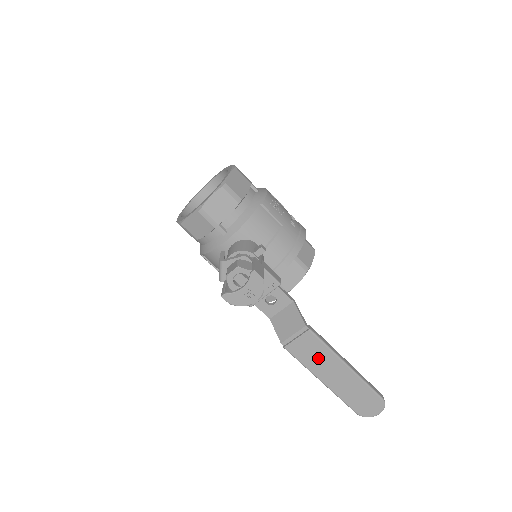
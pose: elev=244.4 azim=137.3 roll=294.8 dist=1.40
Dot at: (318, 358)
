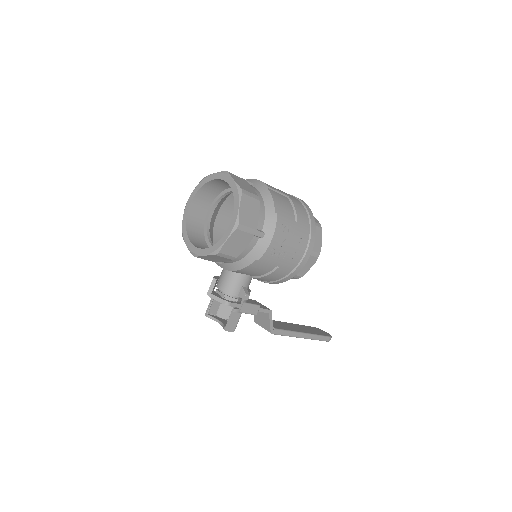
Dot at: occluded
